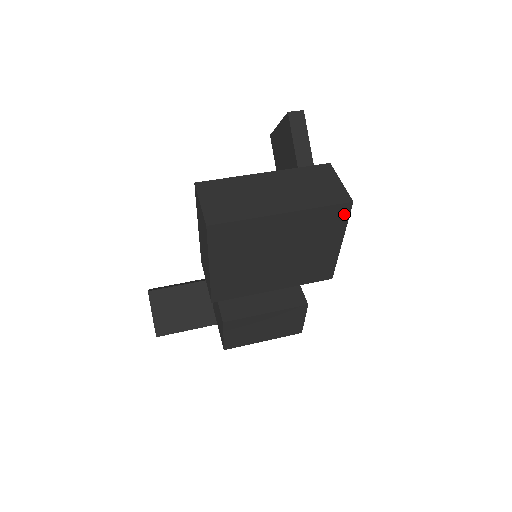
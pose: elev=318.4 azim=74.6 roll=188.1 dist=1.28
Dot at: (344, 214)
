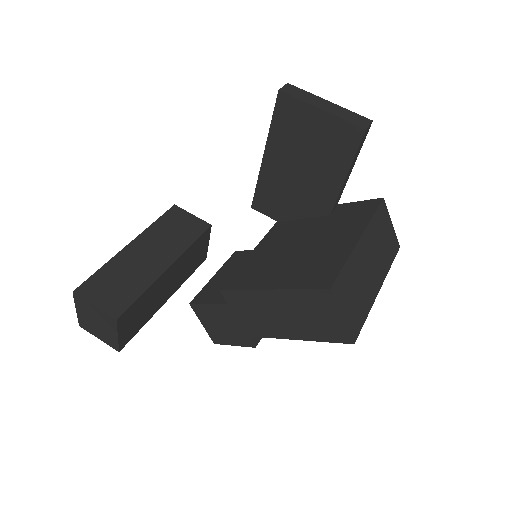
Dot at: occluded
